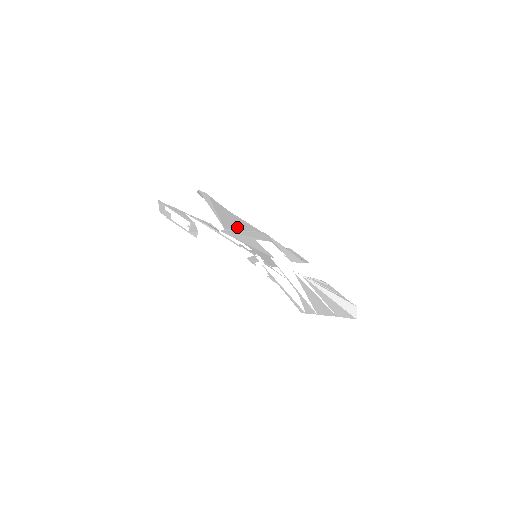
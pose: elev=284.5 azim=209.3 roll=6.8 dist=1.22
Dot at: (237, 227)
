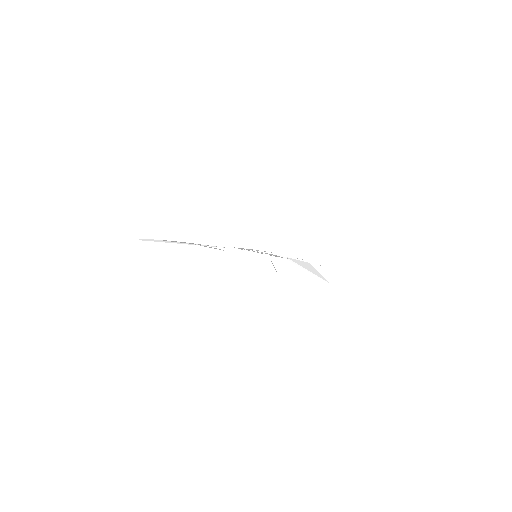
Dot at: occluded
